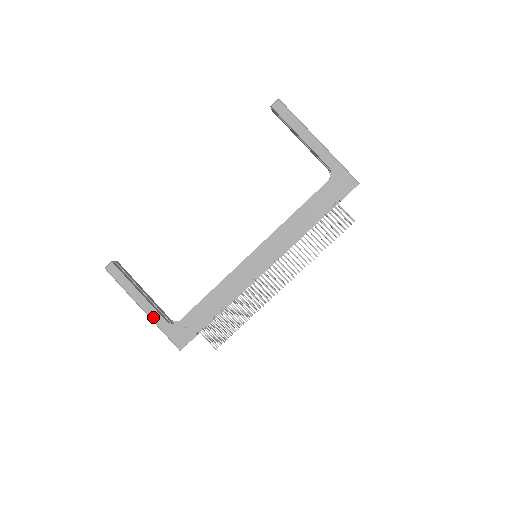
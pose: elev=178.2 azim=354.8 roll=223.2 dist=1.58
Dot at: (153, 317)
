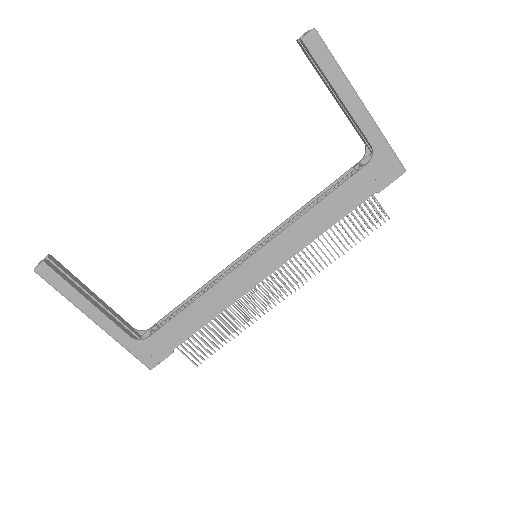
Dot at: (112, 333)
